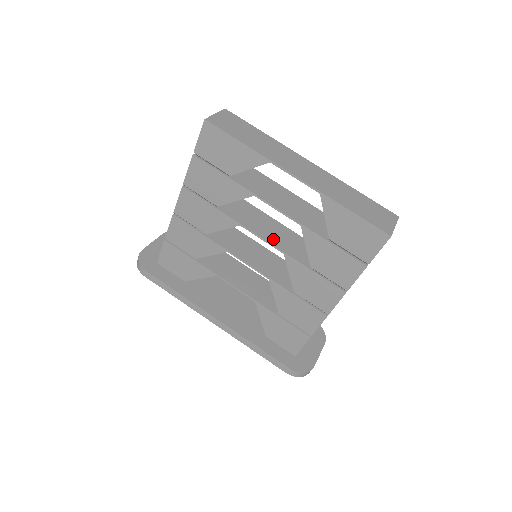
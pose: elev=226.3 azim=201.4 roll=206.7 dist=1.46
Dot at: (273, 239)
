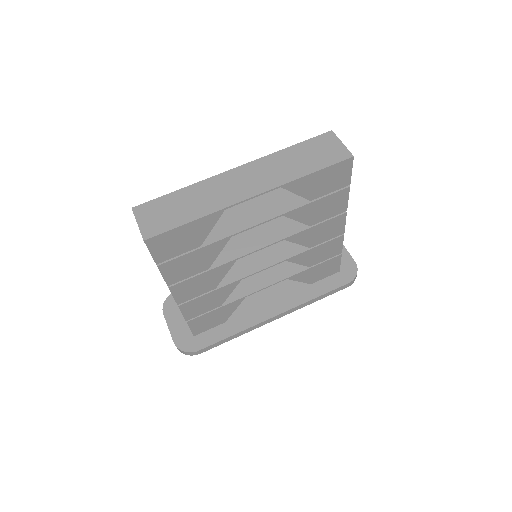
Dot at: (265, 239)
